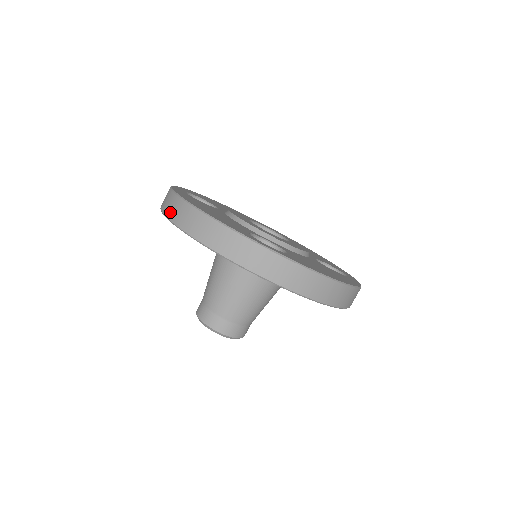
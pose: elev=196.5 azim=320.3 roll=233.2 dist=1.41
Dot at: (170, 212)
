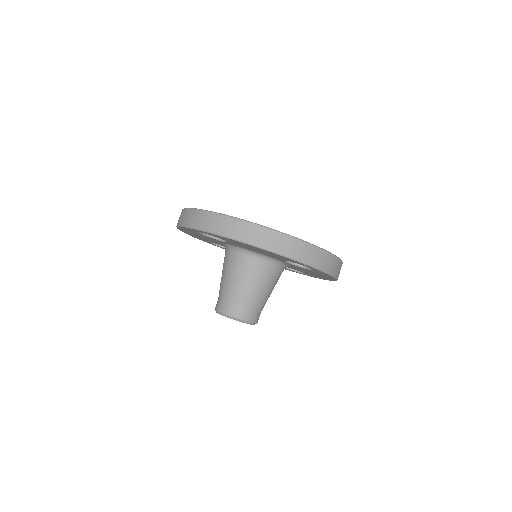
Dot at: (239, 235)
